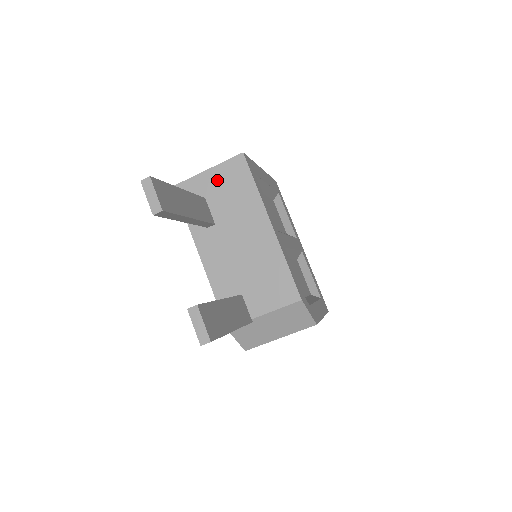
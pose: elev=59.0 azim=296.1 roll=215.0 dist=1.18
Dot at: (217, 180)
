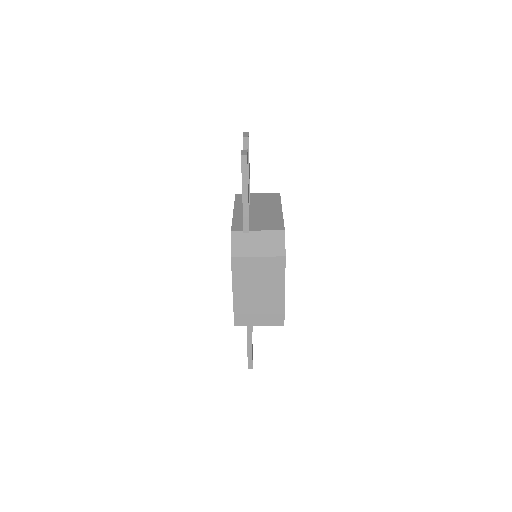
Dot at: (261, 196)
